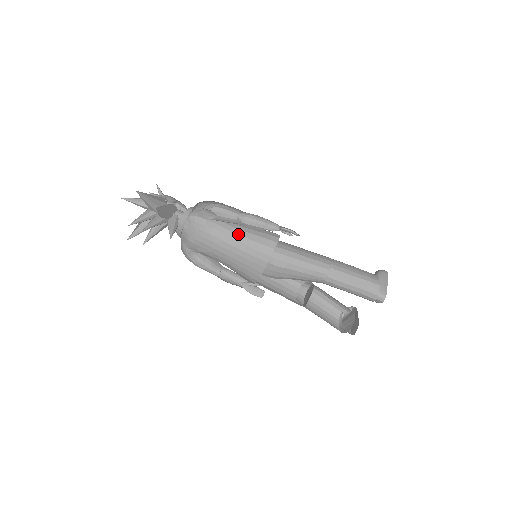
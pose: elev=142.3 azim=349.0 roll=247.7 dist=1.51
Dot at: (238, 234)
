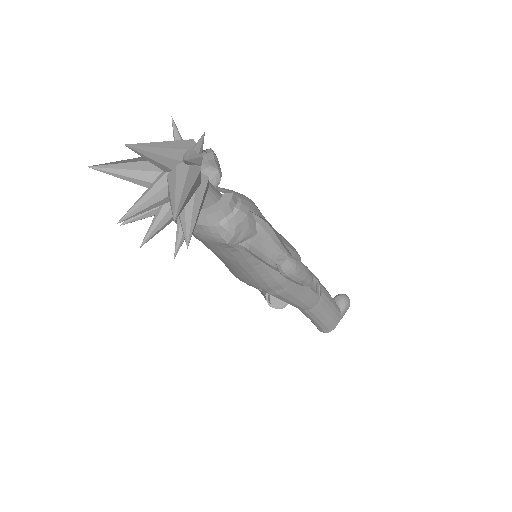
Dot at: (262, 263)
